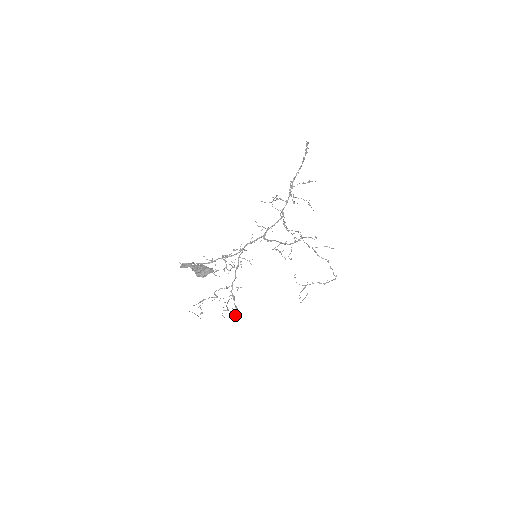
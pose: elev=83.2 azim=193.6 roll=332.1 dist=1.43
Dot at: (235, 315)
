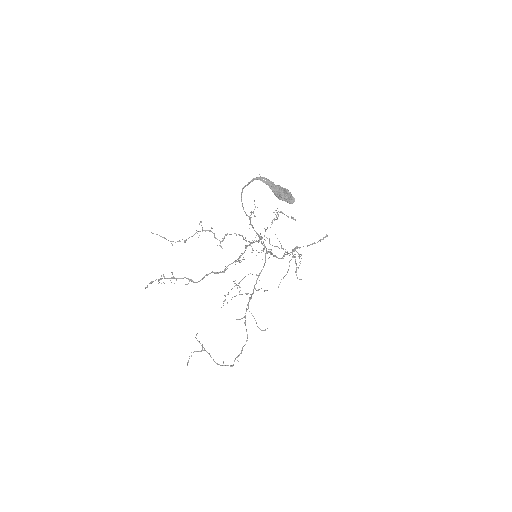
Dot at: (204, 277)
